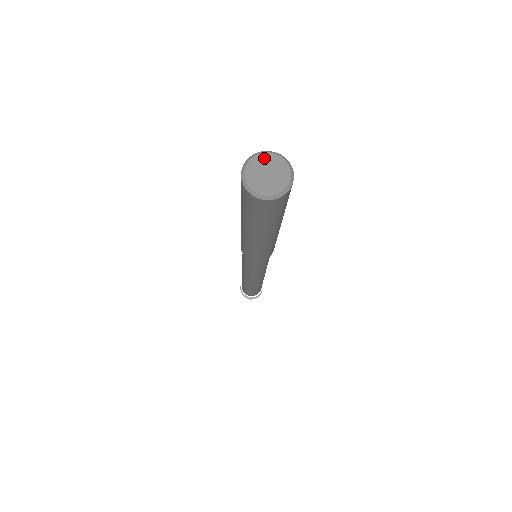
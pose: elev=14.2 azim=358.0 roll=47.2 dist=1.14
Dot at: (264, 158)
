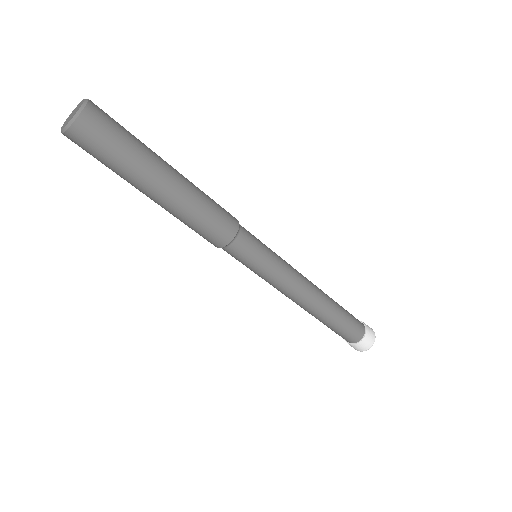
Dot at: (70, 115)
